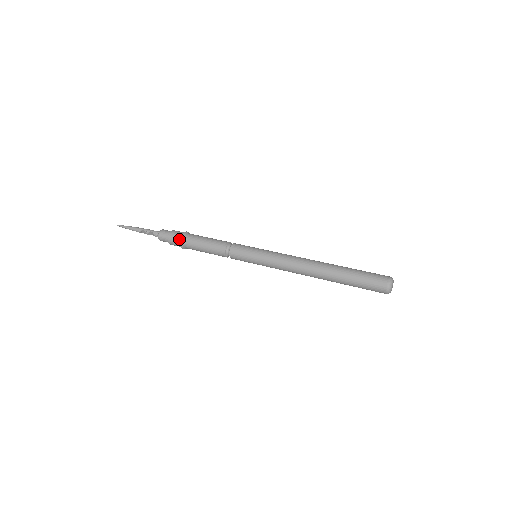
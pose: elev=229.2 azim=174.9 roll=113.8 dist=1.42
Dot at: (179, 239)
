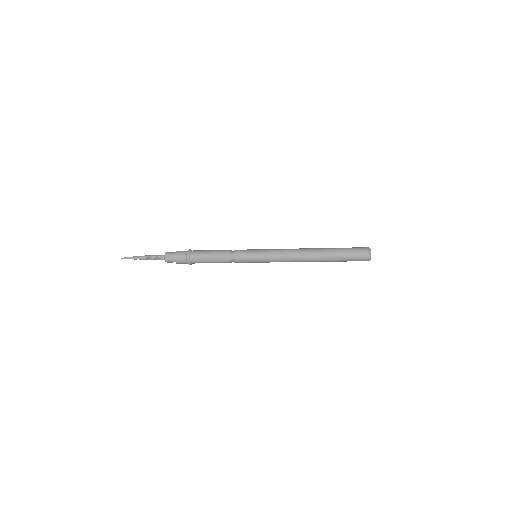
Dot at: (185, 257)
